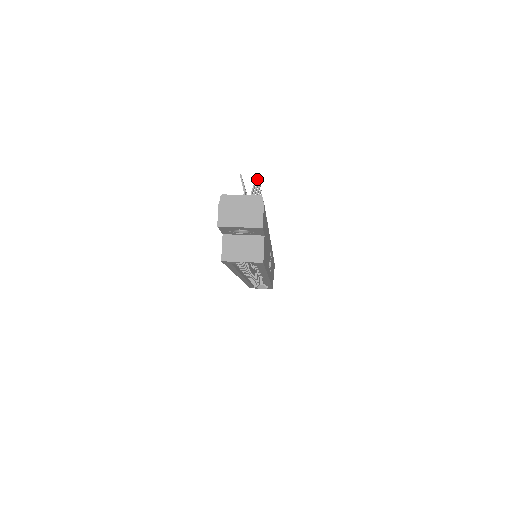
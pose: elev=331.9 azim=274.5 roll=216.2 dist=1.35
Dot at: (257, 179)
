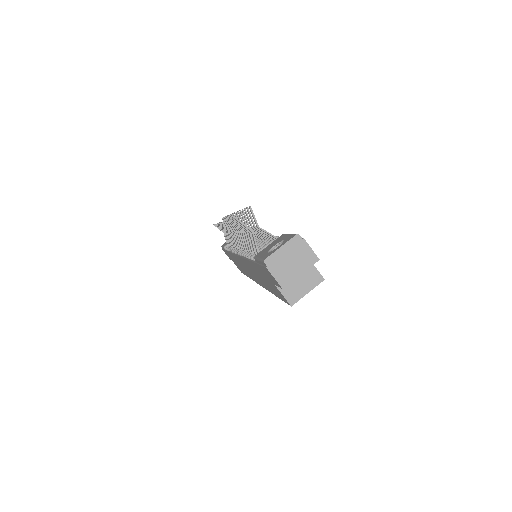
Dot at: (251, 211)
